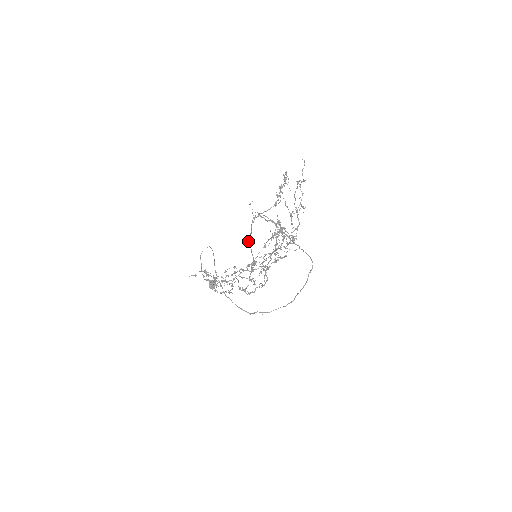
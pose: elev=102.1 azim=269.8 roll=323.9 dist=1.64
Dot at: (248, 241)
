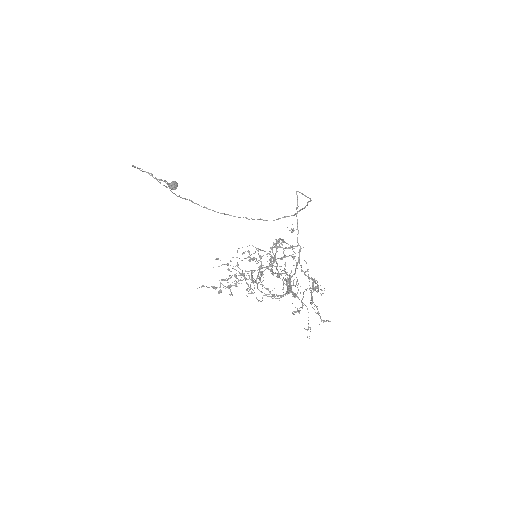
Dot at: occluded
